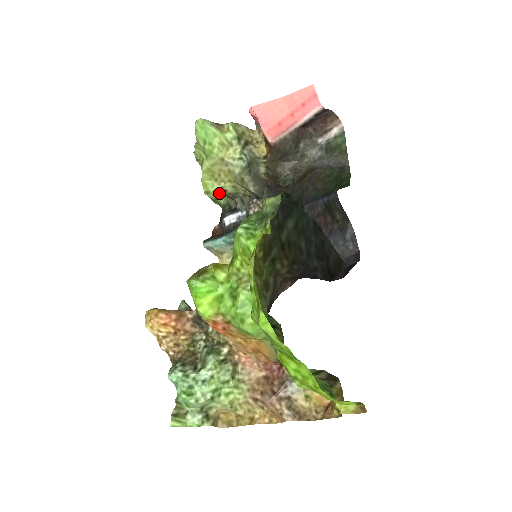
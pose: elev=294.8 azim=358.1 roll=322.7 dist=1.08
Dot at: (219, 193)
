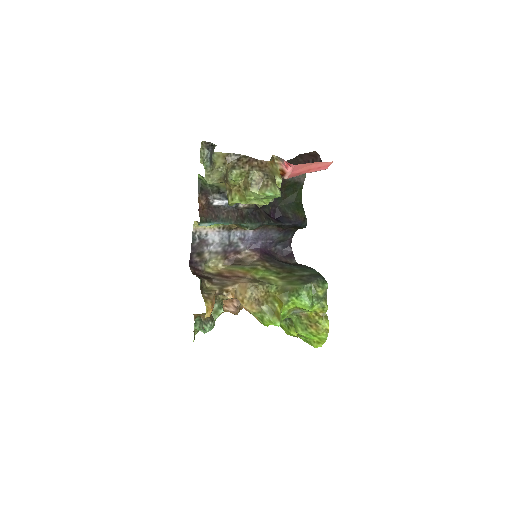
Dot at: occluded
